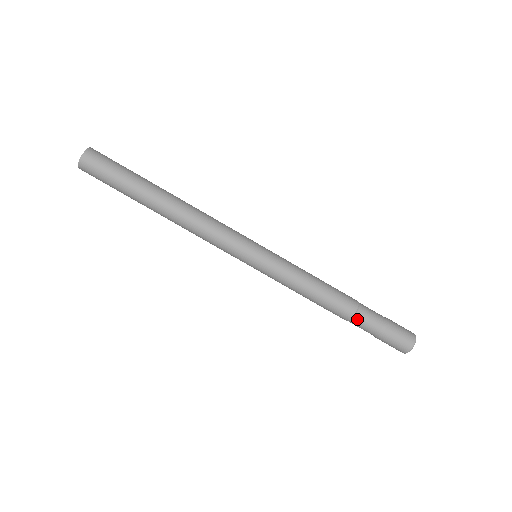
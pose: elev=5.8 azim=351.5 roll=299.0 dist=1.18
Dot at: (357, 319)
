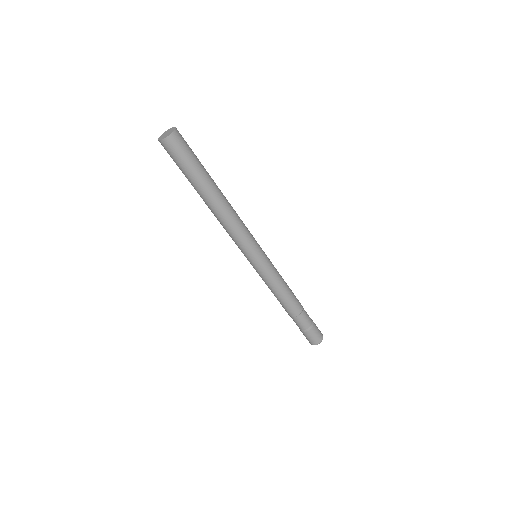
Dot at: (301, 316)
